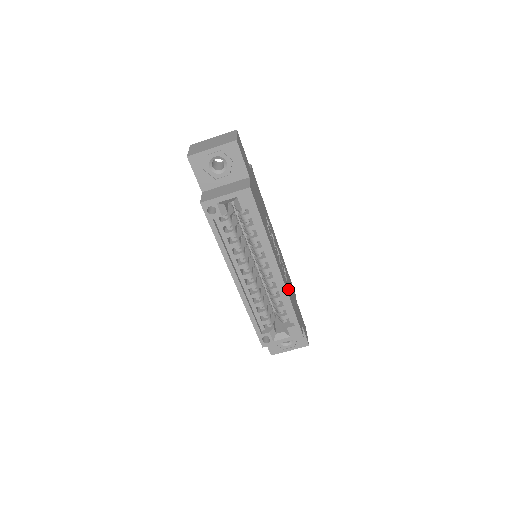
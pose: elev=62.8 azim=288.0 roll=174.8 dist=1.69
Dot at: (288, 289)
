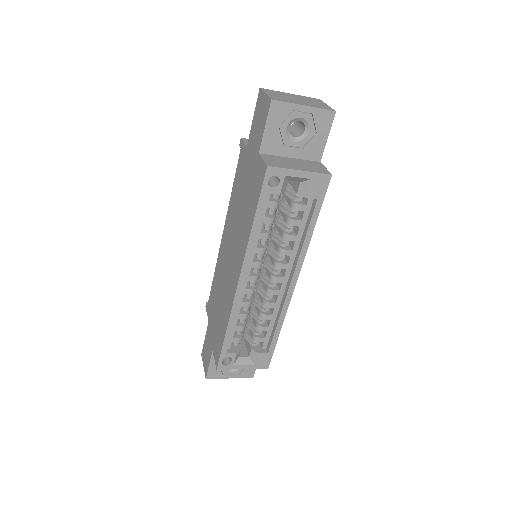
Dot at: occluded
